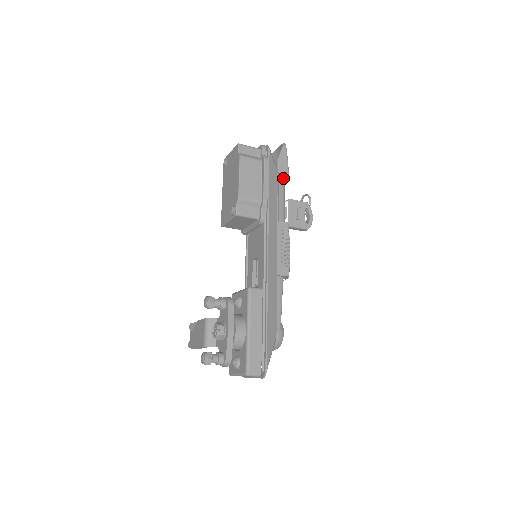
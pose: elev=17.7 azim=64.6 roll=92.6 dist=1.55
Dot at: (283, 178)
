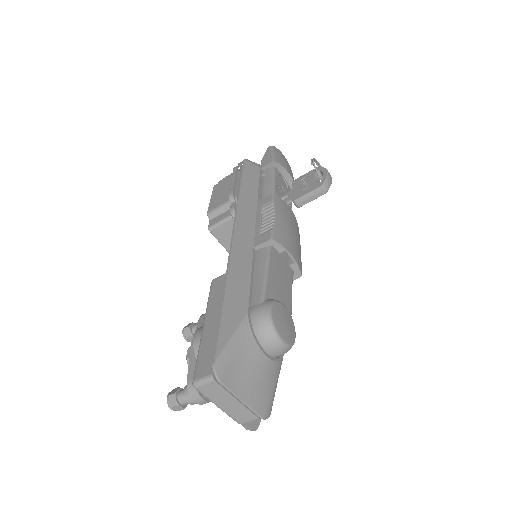
Dot at: (272, 169)
